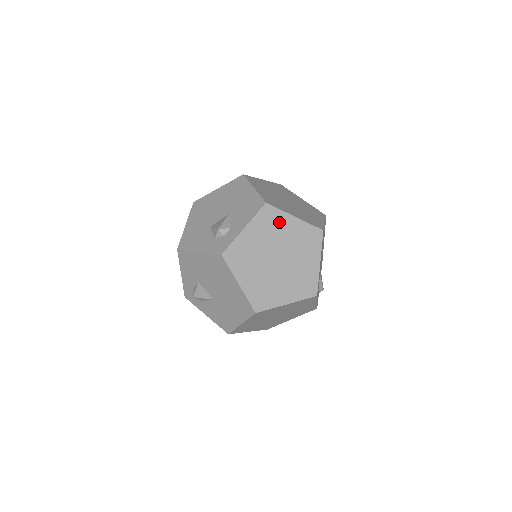
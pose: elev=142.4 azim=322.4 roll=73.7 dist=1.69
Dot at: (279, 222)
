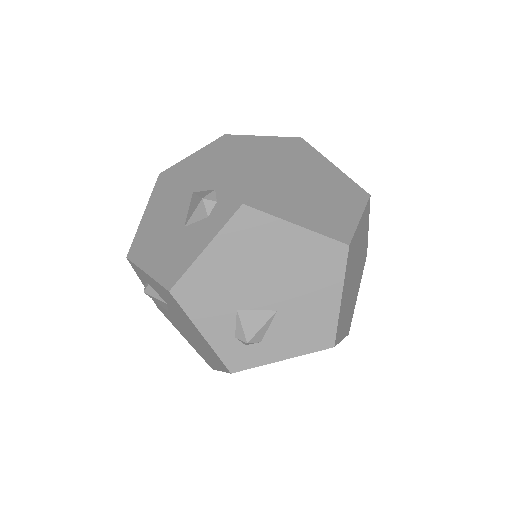
Dot at: (258, 146)
